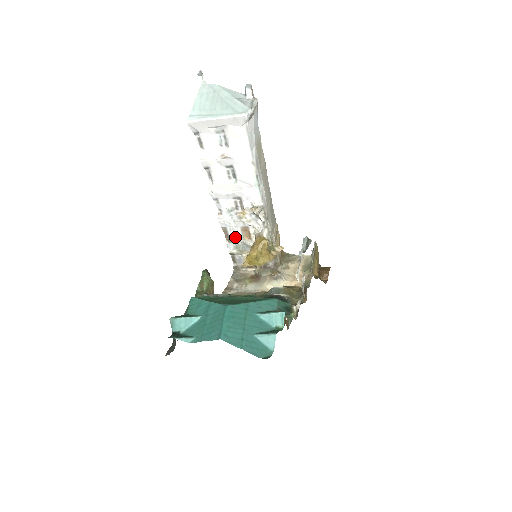
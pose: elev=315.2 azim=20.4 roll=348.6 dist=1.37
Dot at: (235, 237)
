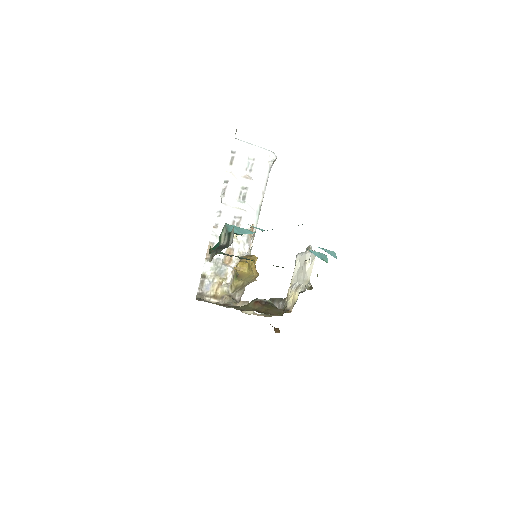
Dot at: (217, 257)
